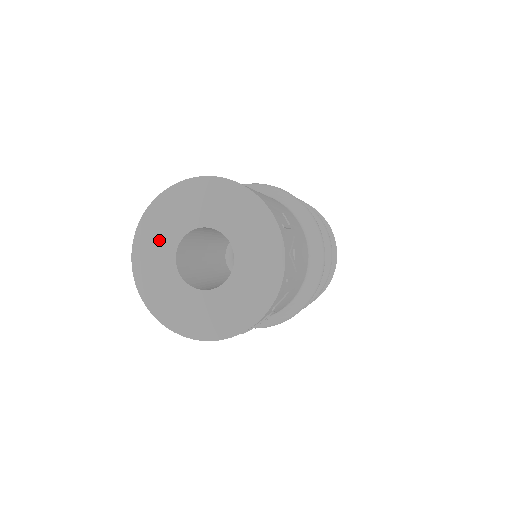
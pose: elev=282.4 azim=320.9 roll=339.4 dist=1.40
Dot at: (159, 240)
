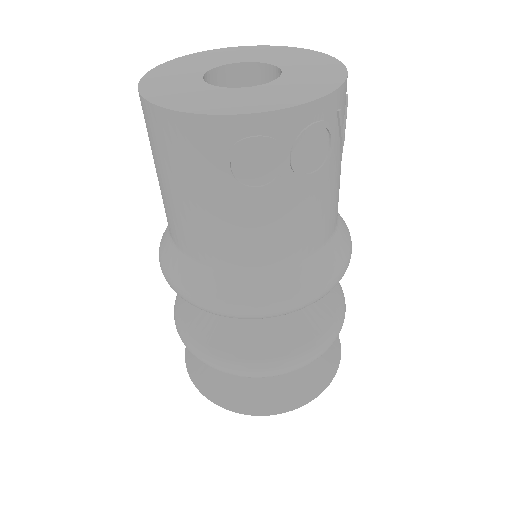
Dot at: (180, 72)
